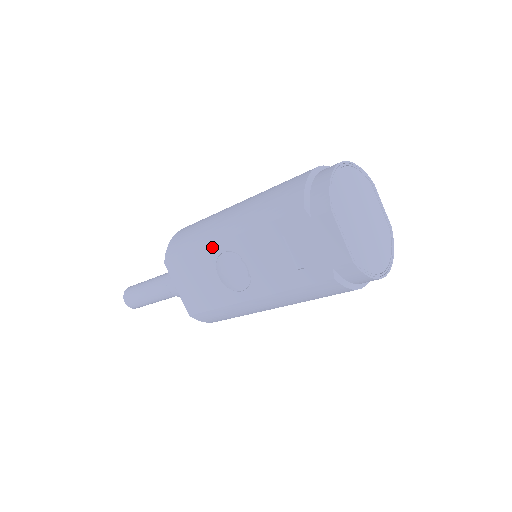
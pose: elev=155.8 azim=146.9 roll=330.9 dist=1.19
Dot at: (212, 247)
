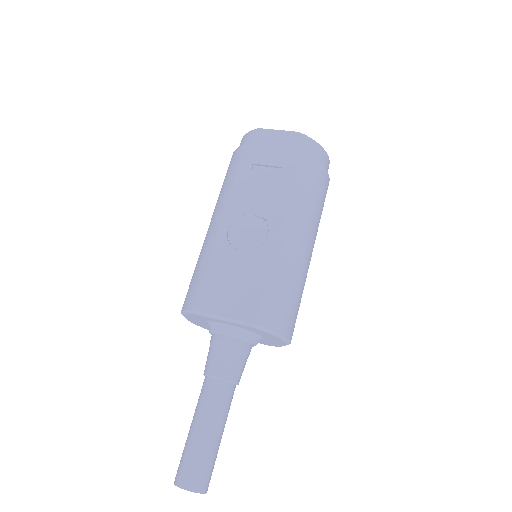
Dot at: (217, 238)
